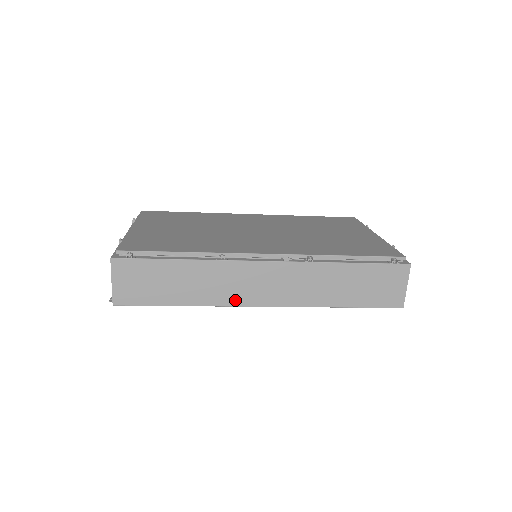
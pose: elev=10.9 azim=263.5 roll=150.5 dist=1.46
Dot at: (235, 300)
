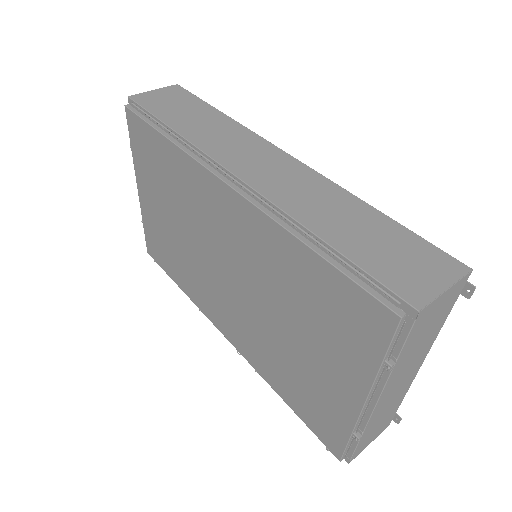
Dot at: occluded
